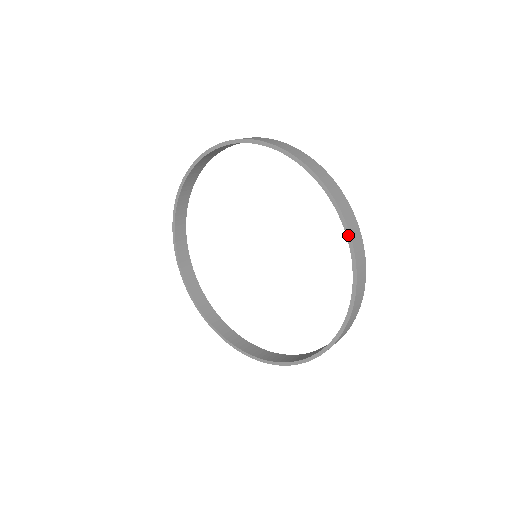
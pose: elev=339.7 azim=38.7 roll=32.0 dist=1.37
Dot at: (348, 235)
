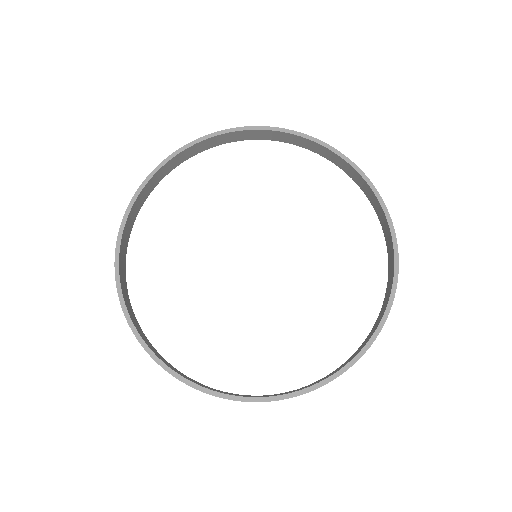
Dot at: (396, 276)
